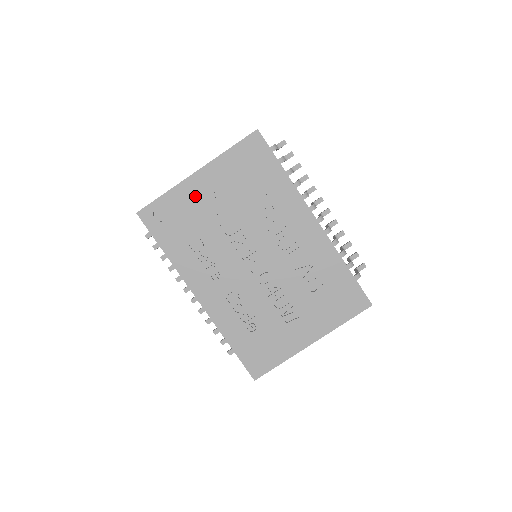
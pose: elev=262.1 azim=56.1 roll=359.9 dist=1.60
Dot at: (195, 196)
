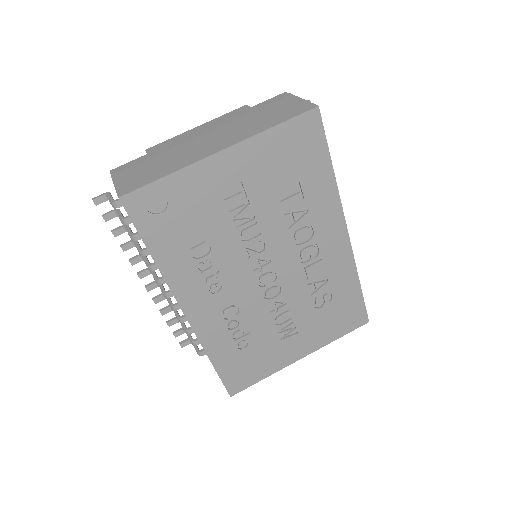
Dot at: (212, 185)
